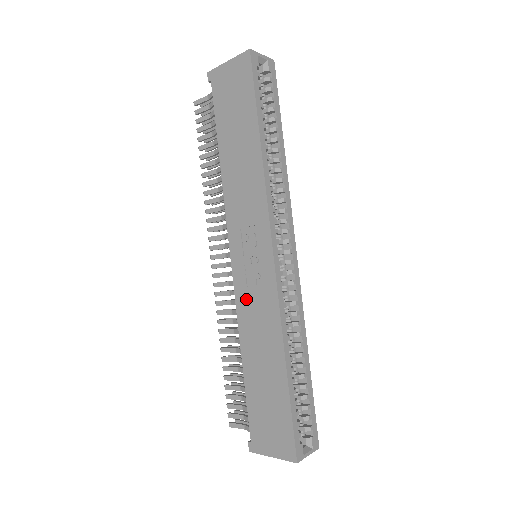
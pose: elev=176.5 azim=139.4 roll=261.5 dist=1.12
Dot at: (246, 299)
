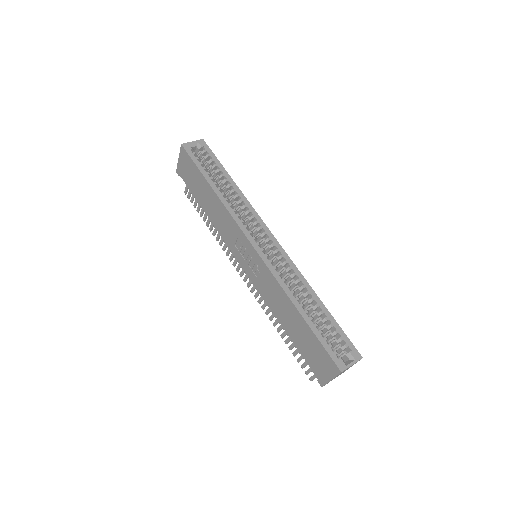
Dot at: (261, 285)
